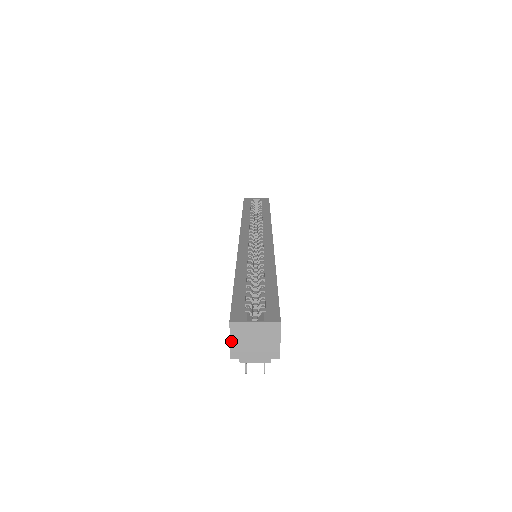
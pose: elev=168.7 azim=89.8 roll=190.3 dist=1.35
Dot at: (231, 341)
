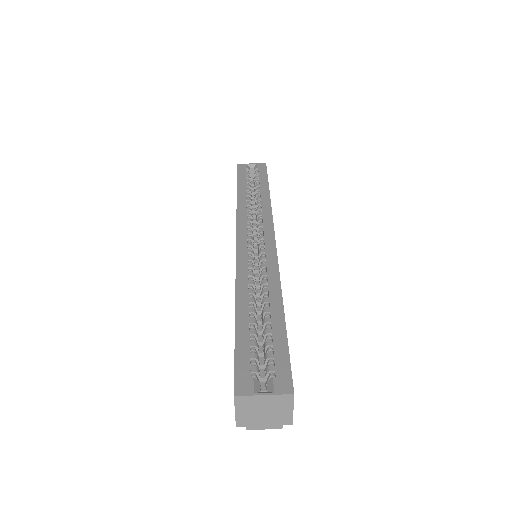
Dot at: (236, 412)
